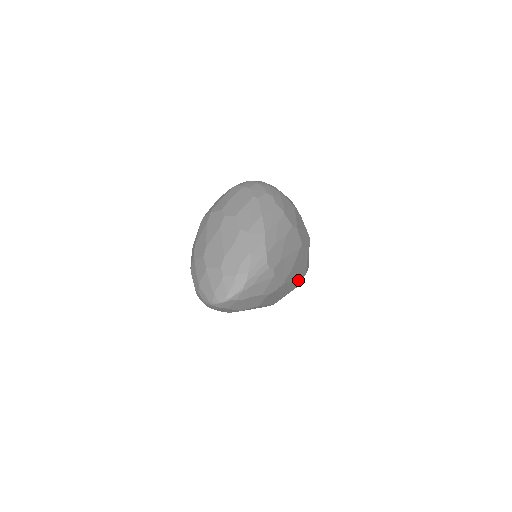
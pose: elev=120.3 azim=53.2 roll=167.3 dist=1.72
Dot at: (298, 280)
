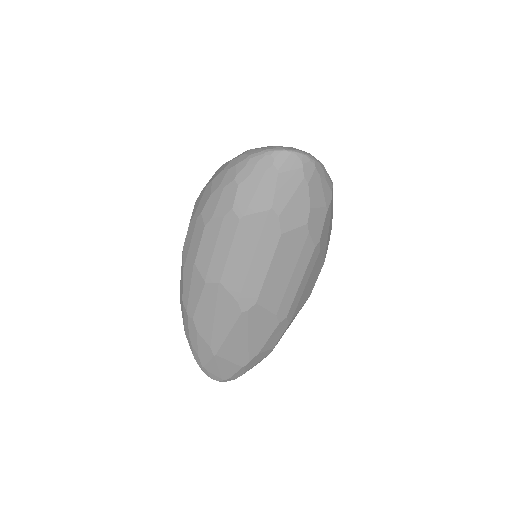
Dot at: (293, 304)
